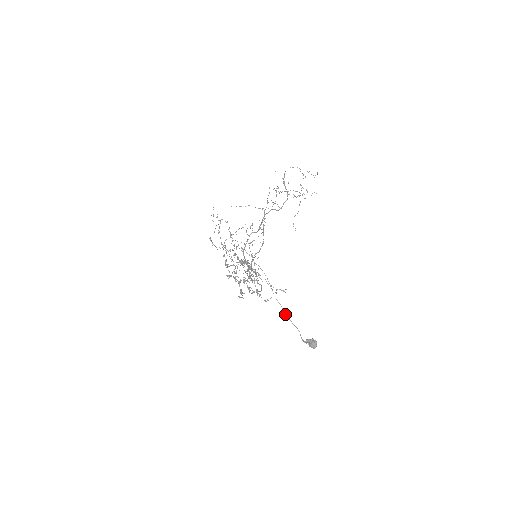
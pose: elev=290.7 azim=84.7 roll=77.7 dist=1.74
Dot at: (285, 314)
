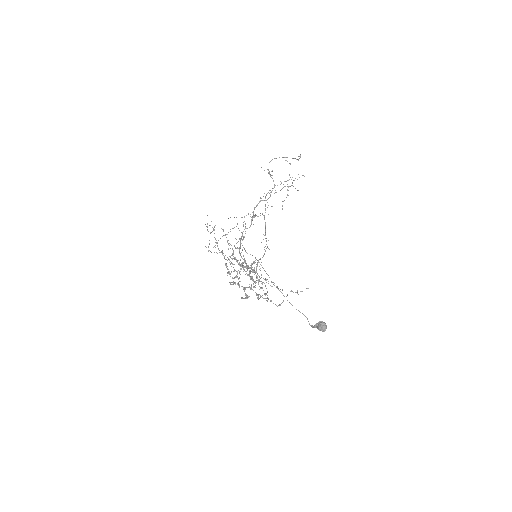
Dot at: occluded
